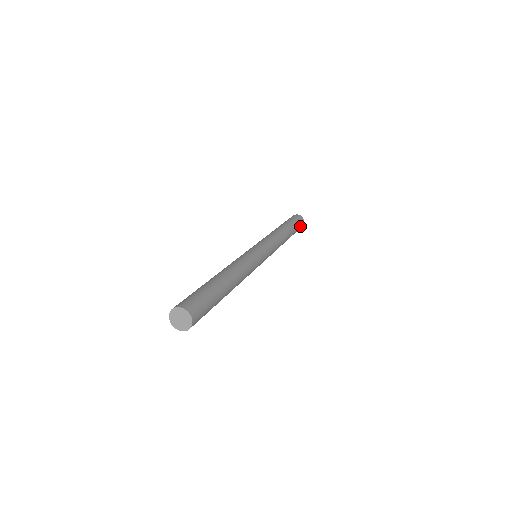
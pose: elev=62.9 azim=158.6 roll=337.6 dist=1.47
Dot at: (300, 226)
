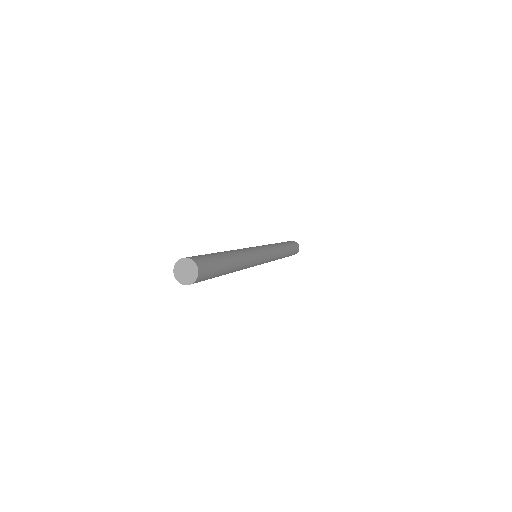
Dot at: (295, 246)
